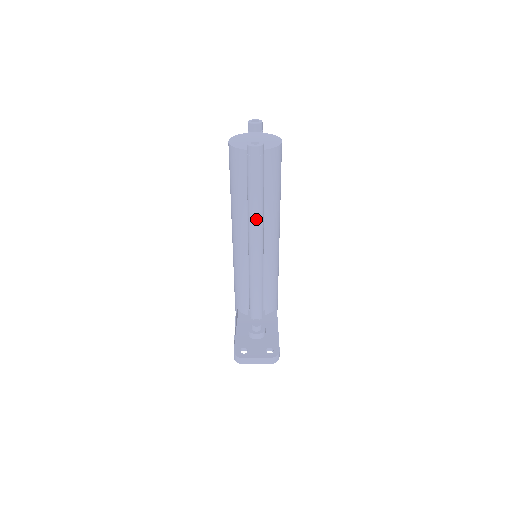
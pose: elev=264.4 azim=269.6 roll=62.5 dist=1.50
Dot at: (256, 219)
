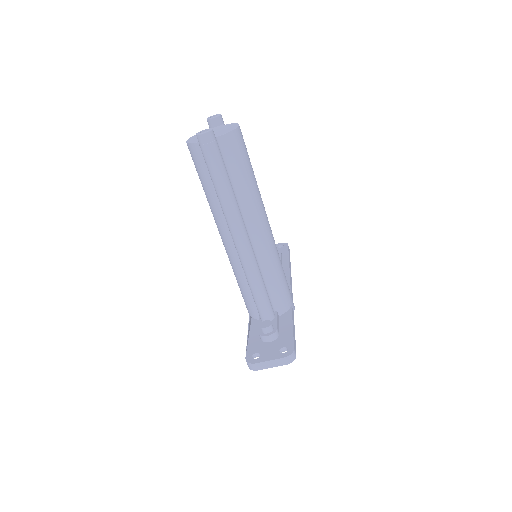
Dot at: (230, 211)
